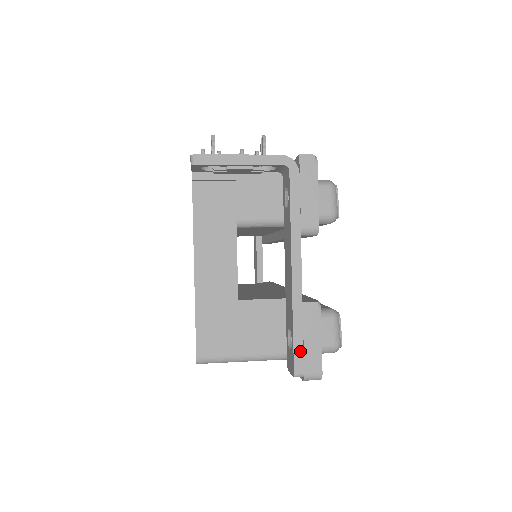
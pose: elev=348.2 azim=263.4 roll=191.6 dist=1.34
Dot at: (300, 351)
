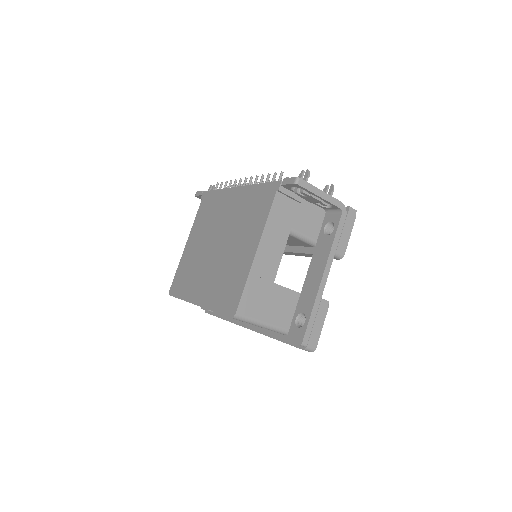
Dot at: (310, 329)
